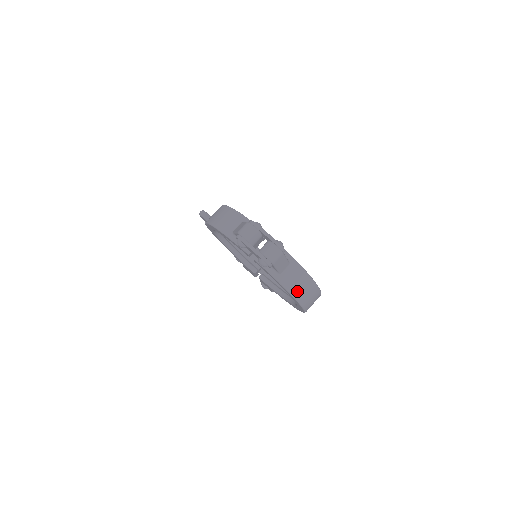
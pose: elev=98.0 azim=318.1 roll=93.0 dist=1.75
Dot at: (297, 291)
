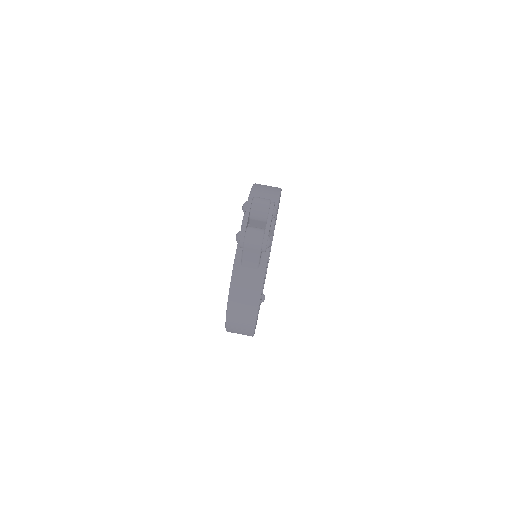
Dot at: (237, 297)
